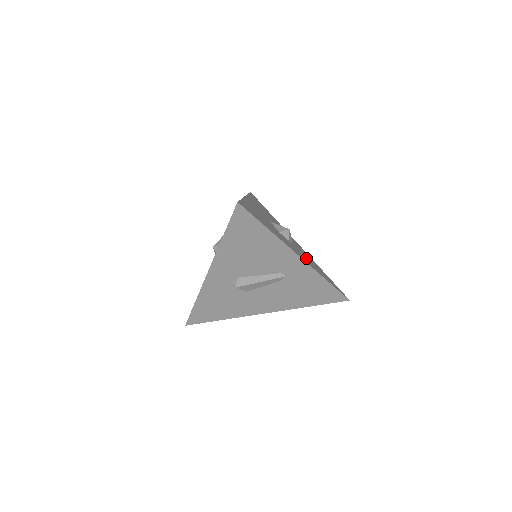
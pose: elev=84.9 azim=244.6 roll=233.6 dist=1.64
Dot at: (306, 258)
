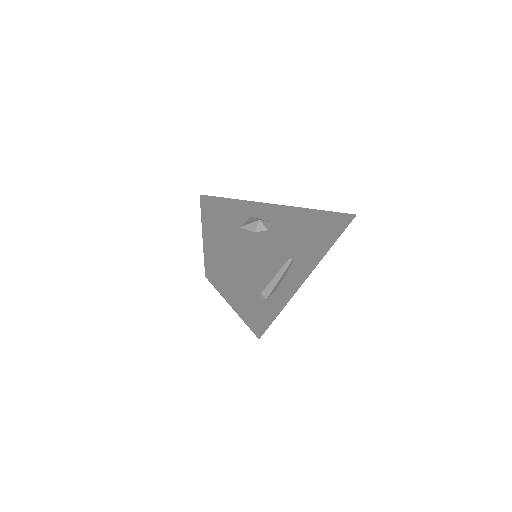
Dot at: (293, 225)
